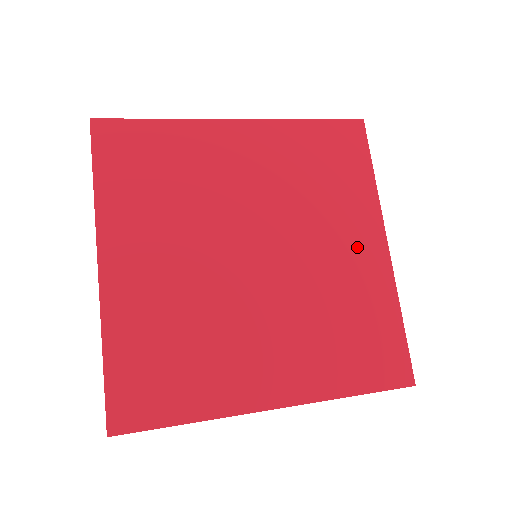
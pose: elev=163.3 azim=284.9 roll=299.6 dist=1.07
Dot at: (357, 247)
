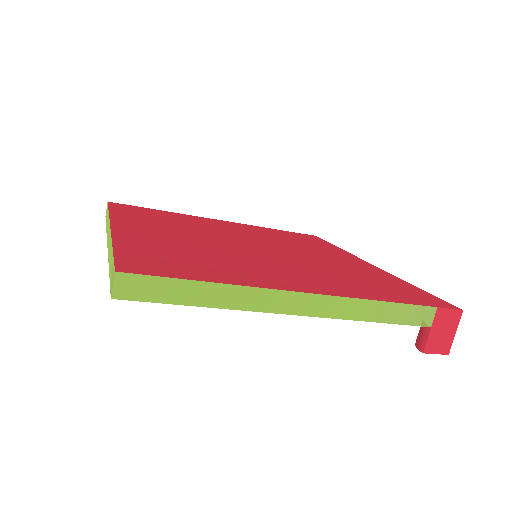
Dot at: (344, 260)
